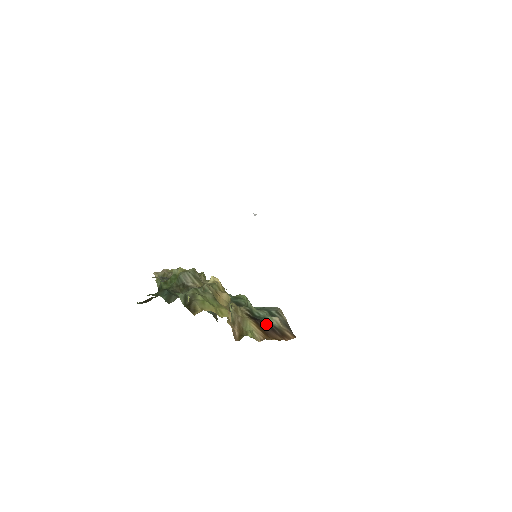
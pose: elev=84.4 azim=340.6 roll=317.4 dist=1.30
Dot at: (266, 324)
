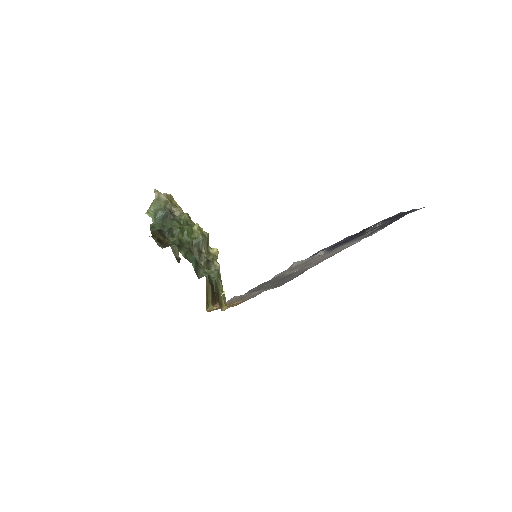
Dot at: occluded
